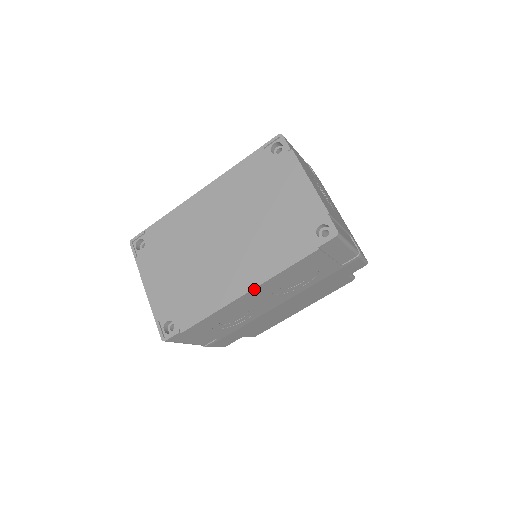
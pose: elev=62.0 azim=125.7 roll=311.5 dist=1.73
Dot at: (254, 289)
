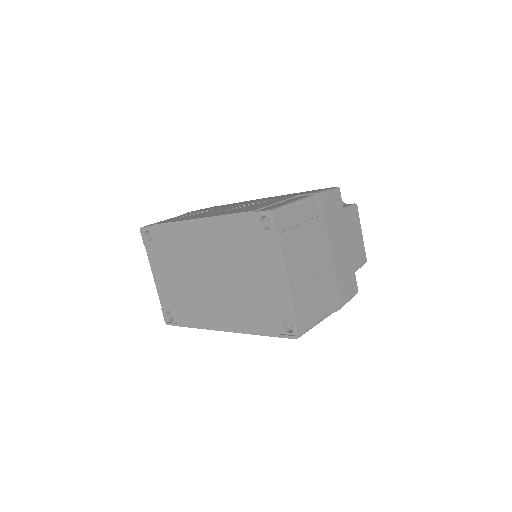
Dot at: (230, 331)
